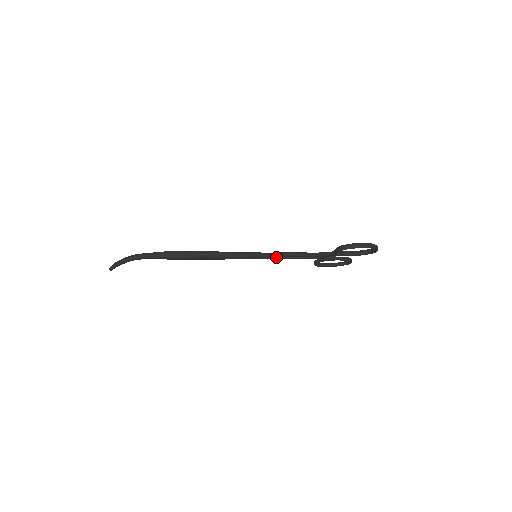
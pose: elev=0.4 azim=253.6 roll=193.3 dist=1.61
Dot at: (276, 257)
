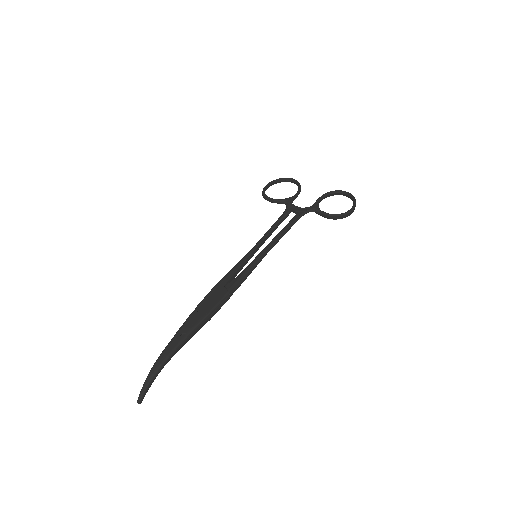
Dot at: occluded
